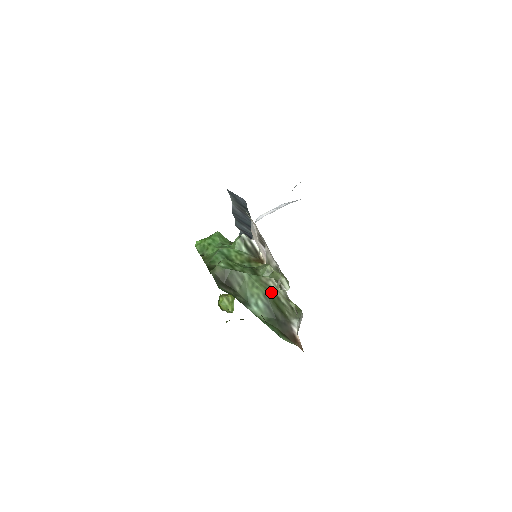
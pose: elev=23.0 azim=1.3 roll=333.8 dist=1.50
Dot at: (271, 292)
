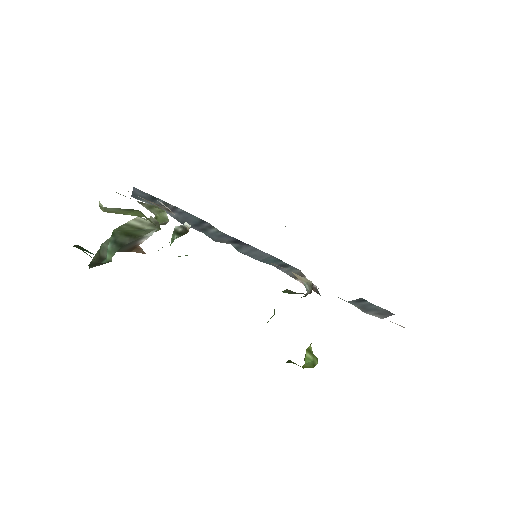
Dot at: (126, 228)
